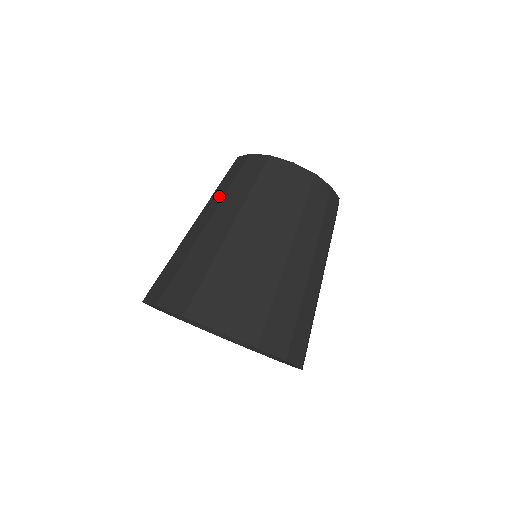
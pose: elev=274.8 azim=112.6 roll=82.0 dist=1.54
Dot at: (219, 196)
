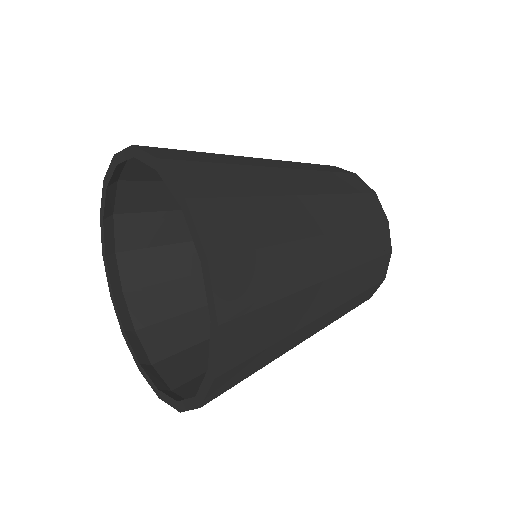
Dot at: occluded
